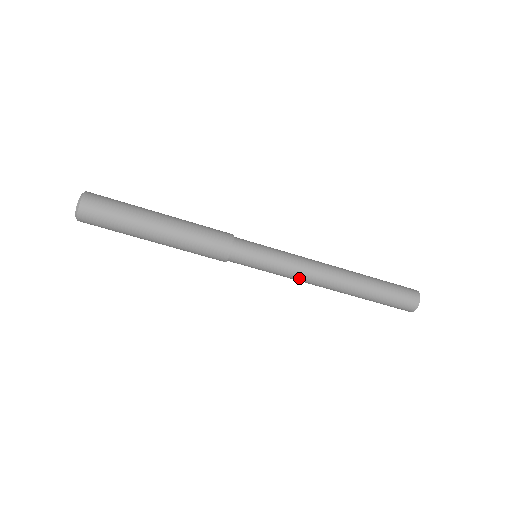
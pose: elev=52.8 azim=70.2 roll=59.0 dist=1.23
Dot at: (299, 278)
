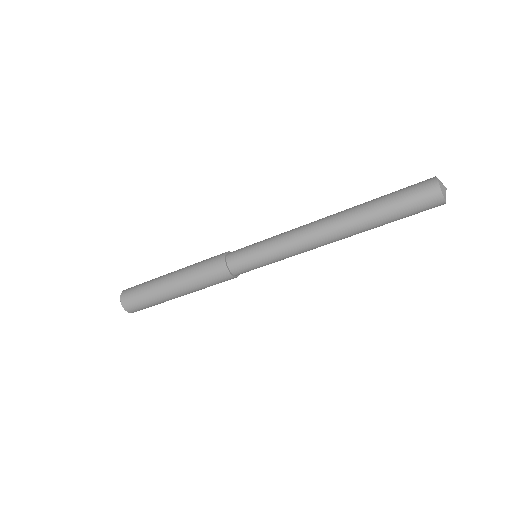
Dot at: (295, 244)
